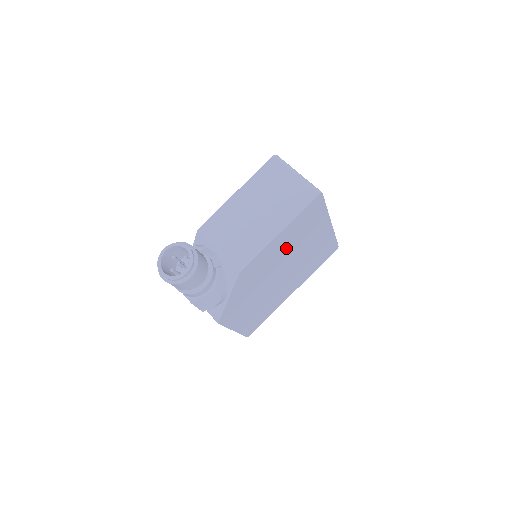
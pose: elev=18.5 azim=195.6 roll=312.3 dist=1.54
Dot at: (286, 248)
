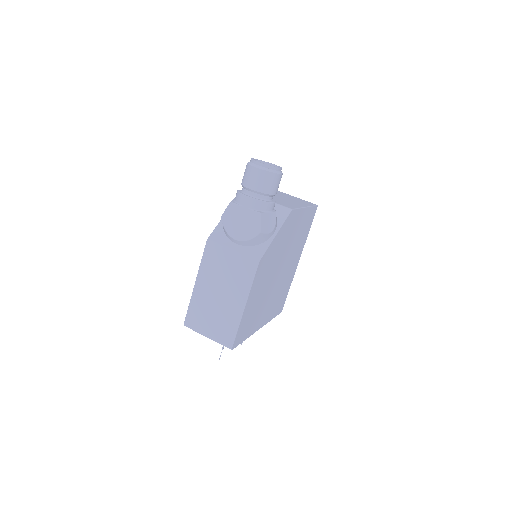
Dot at: (295, 237)
